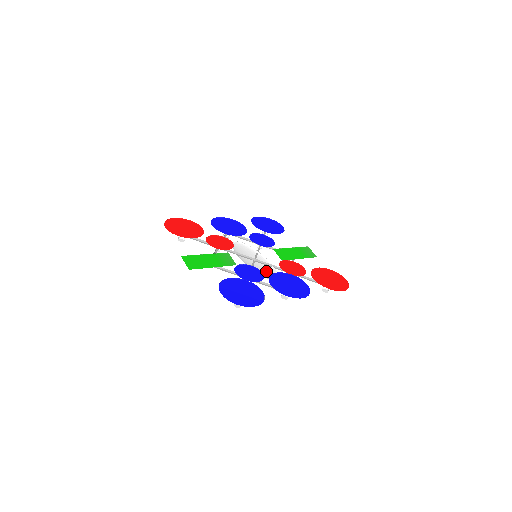
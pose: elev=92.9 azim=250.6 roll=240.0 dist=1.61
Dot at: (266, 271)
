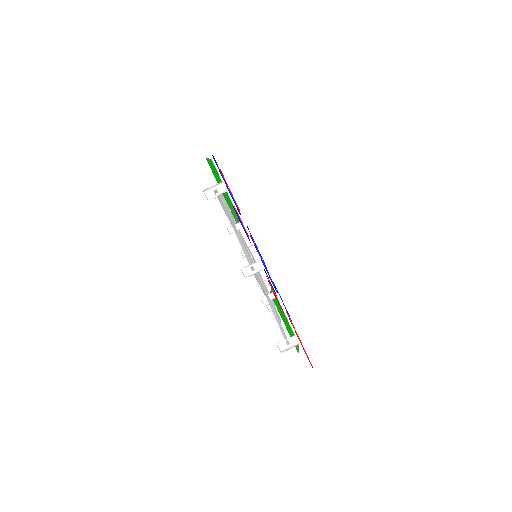
Dot at: occluded
